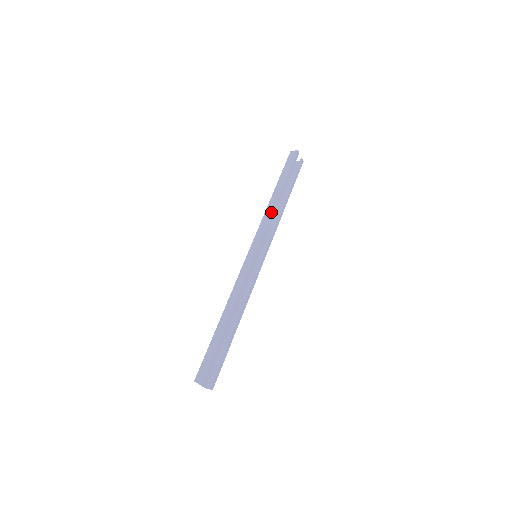
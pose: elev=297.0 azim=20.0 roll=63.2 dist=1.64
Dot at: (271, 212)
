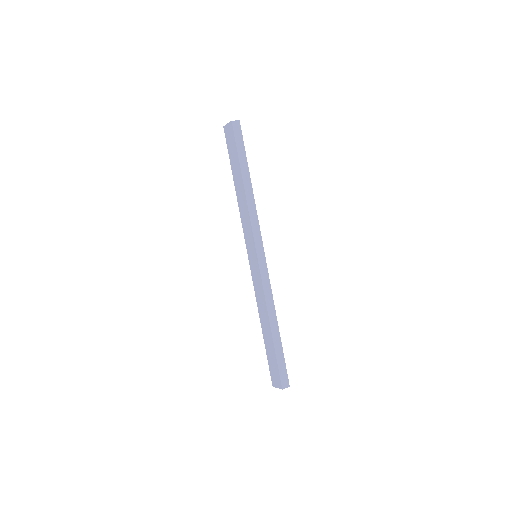
Dot at: (255, 207)
